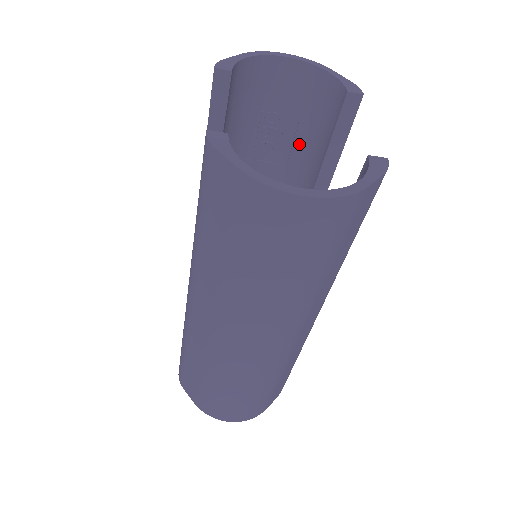
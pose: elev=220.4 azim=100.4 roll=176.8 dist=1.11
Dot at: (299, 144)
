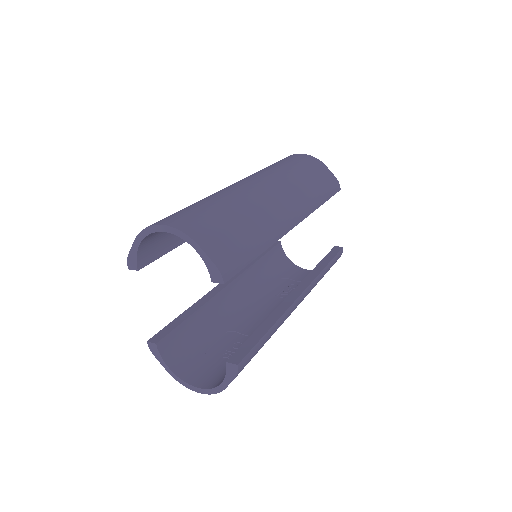
Dot at: occluded
